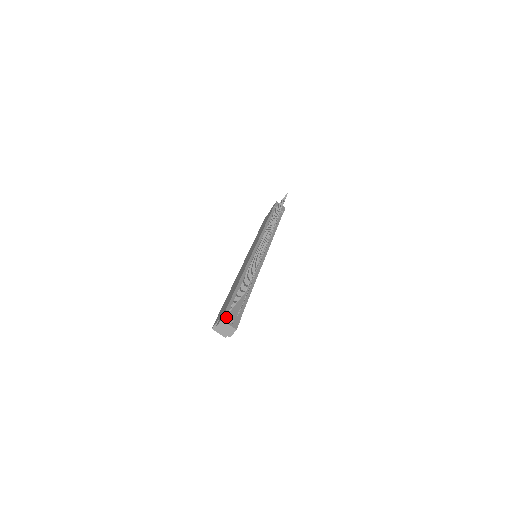
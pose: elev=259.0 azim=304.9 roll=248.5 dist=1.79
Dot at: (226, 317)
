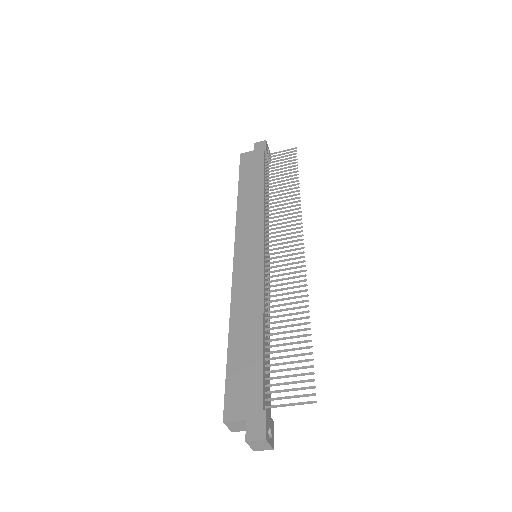
Dot at: (267, 430)
